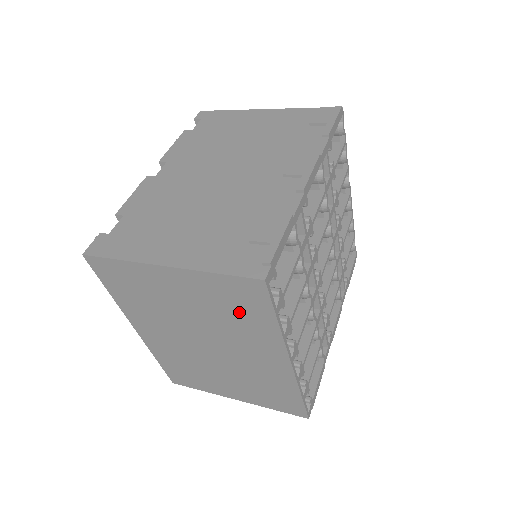
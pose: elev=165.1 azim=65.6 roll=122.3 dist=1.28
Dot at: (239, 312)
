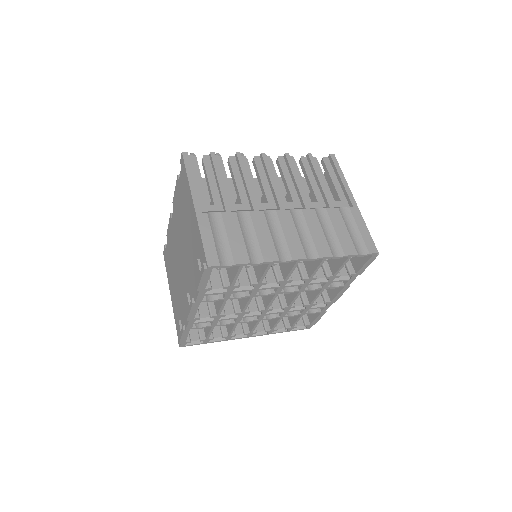
Dot at: occluded
